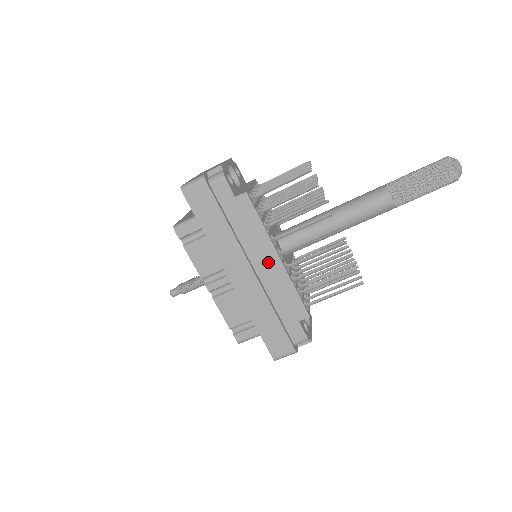
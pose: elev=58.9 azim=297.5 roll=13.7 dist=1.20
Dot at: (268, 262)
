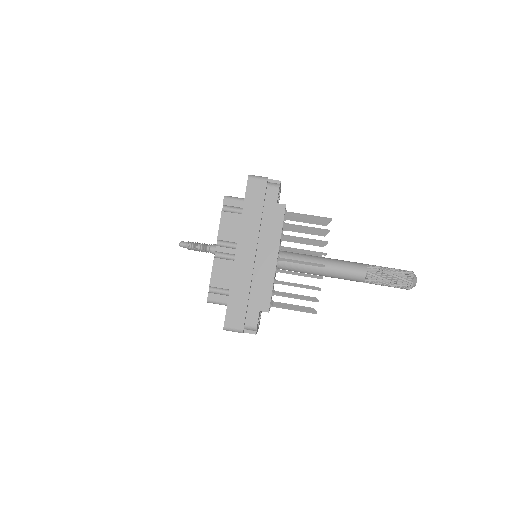
Dot at: (268, 257)
